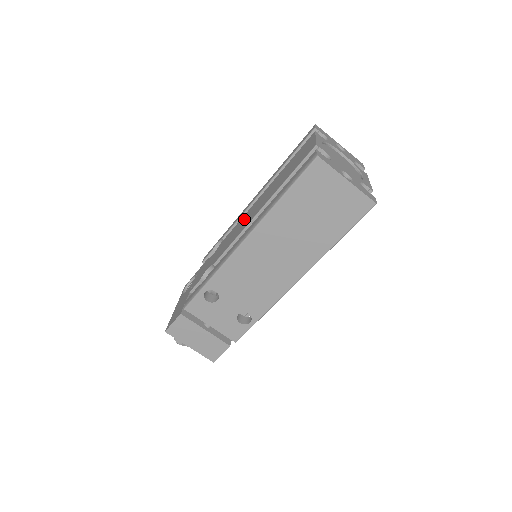
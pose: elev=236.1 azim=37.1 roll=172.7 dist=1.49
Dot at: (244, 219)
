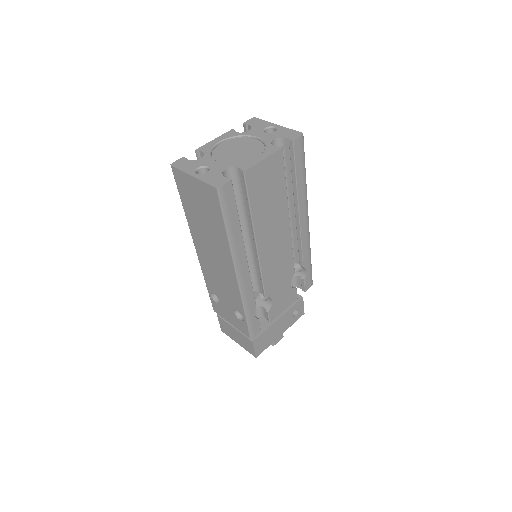
Dot at: occluded
